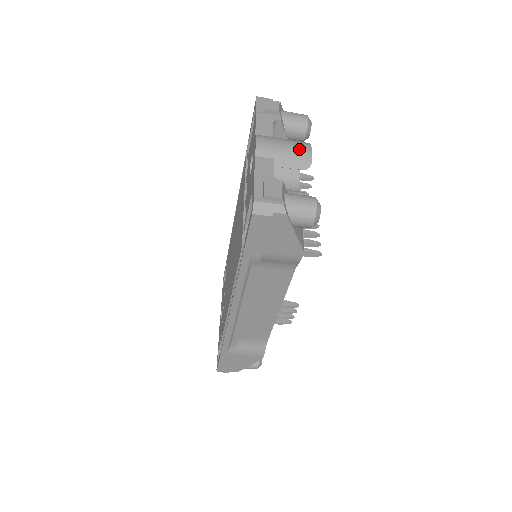
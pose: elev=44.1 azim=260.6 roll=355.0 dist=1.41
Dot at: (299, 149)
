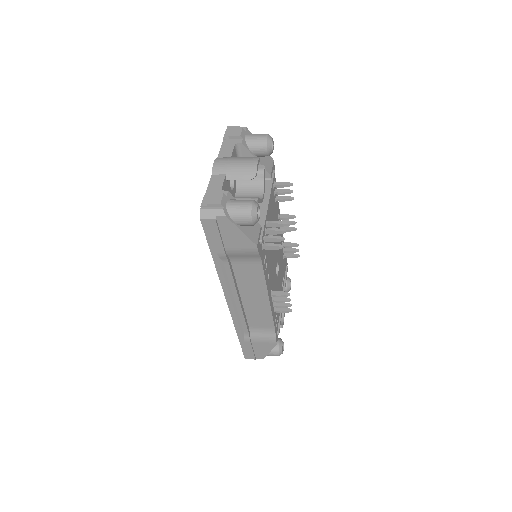
Dot at: (247, 164)
